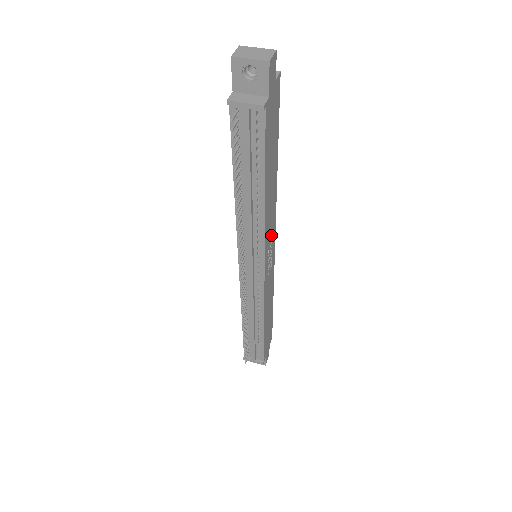
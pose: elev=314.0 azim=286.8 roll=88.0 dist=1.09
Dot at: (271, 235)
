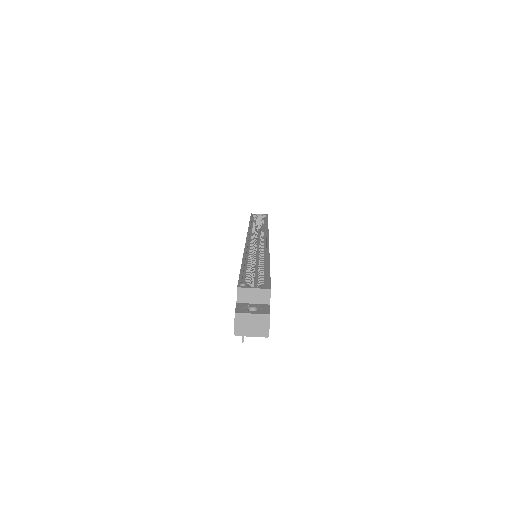
Dot at: occluded
